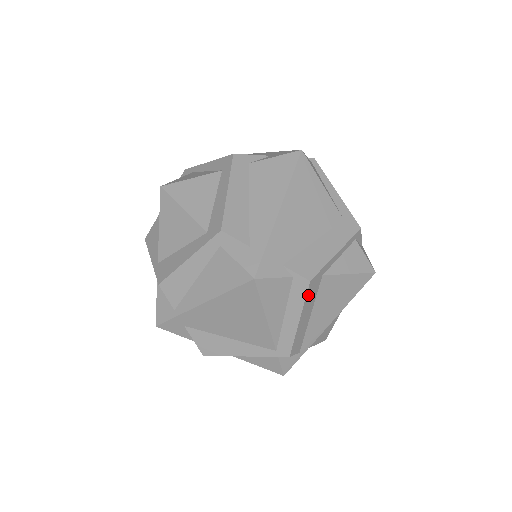
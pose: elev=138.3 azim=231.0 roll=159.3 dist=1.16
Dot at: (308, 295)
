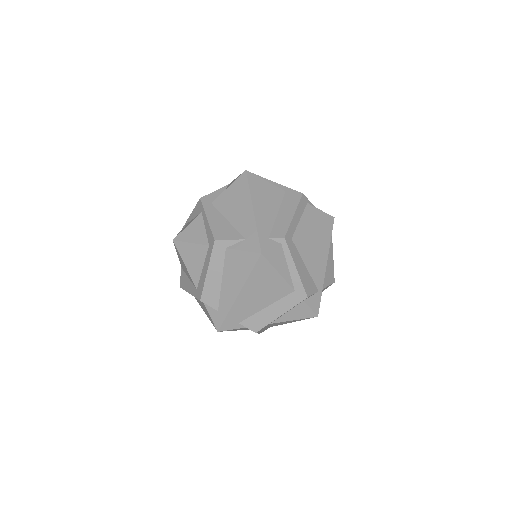
Dot at: (259, 331)
